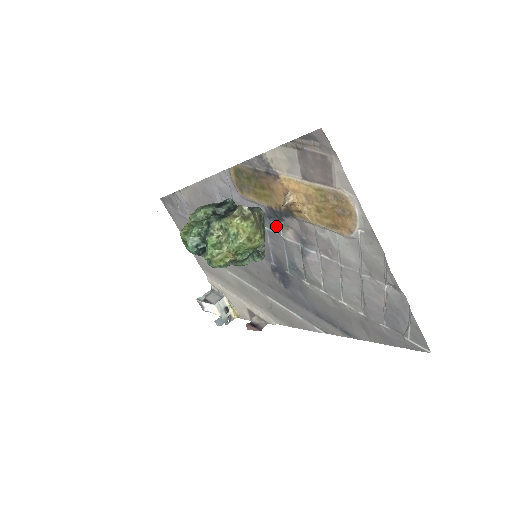
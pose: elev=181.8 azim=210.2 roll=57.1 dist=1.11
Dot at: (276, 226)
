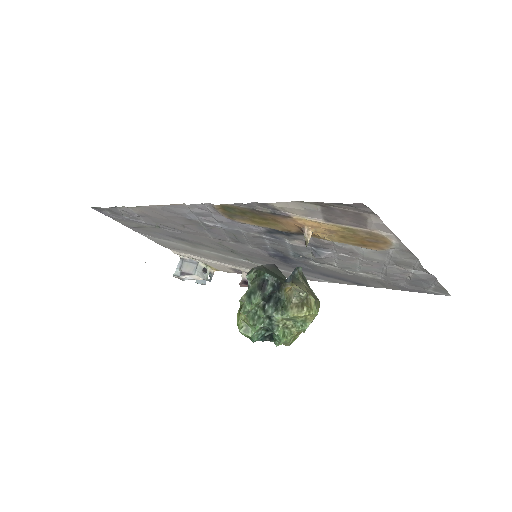
Dot at: (279, 237)
